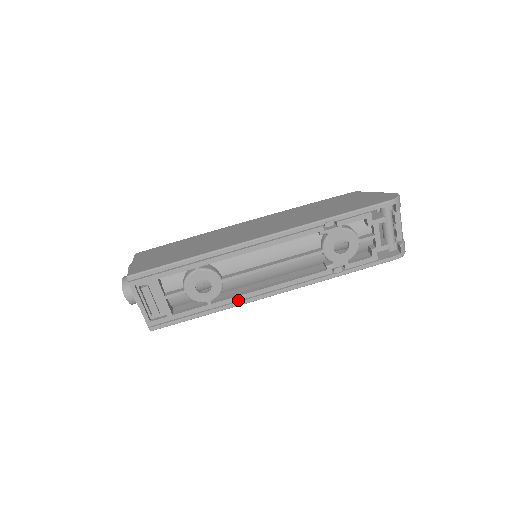
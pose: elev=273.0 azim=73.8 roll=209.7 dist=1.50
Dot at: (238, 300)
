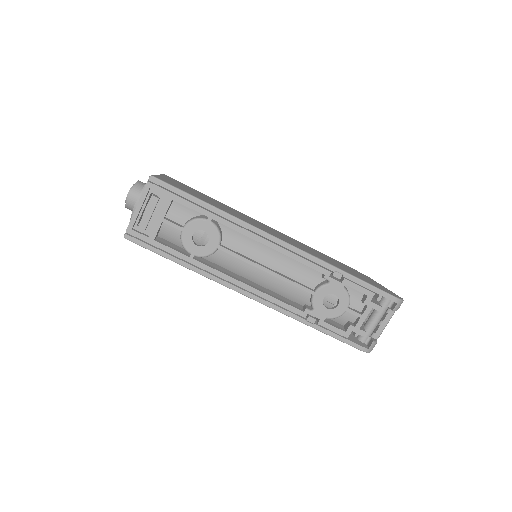
Dot at: (216, 274)
